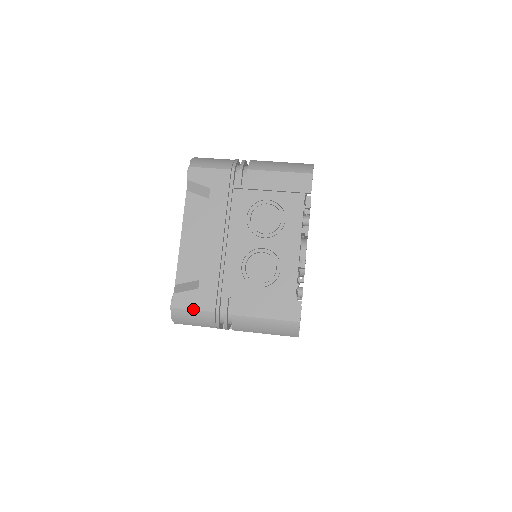
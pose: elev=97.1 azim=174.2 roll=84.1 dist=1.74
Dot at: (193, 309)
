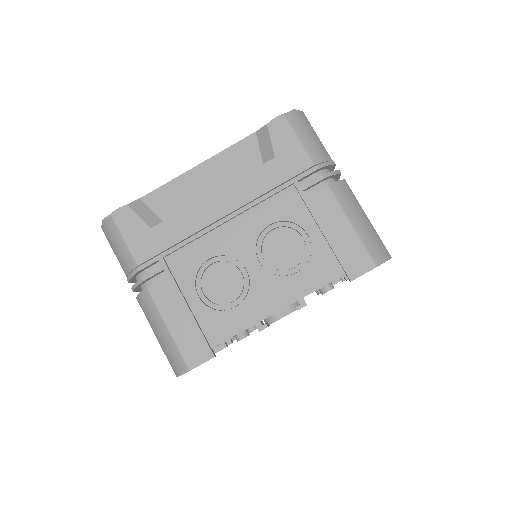
Dot at: (125, 239)
